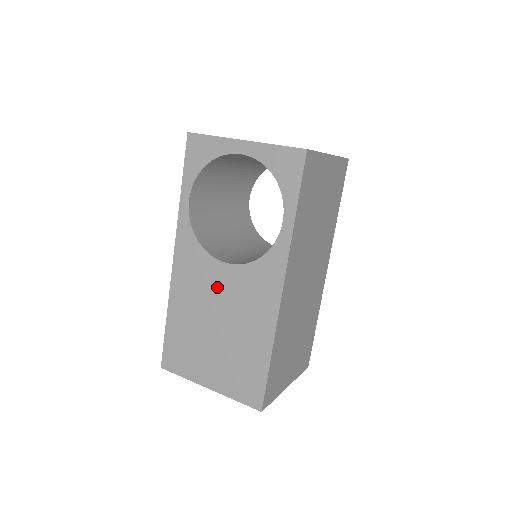
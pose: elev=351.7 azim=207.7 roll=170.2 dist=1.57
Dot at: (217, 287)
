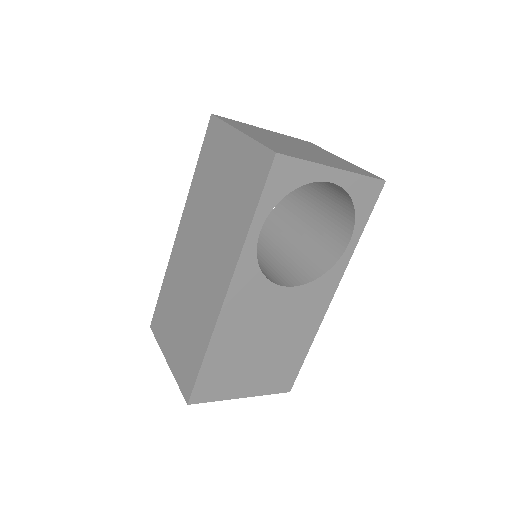
Dot at: (273, 310)
